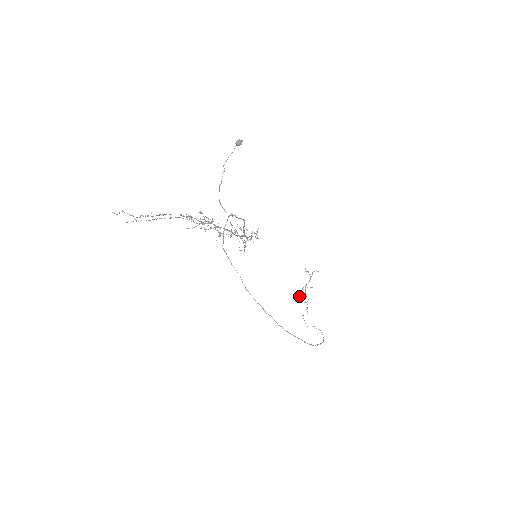
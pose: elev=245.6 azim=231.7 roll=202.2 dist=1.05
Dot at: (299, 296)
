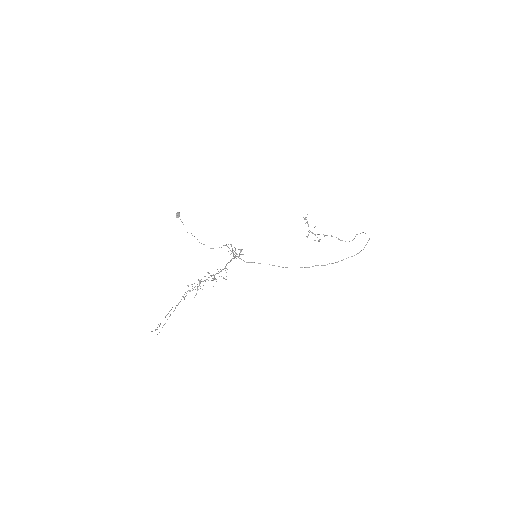
Dot at: occluded
